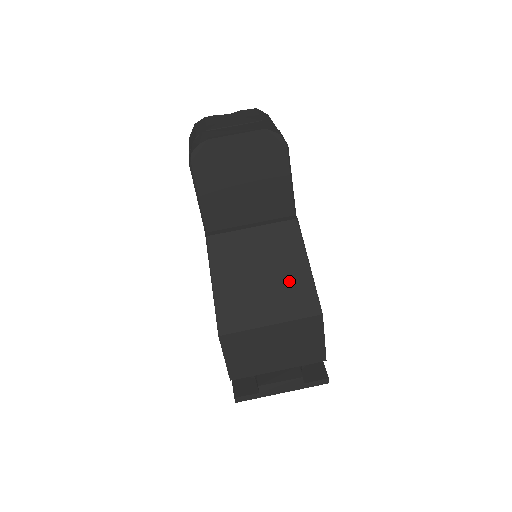
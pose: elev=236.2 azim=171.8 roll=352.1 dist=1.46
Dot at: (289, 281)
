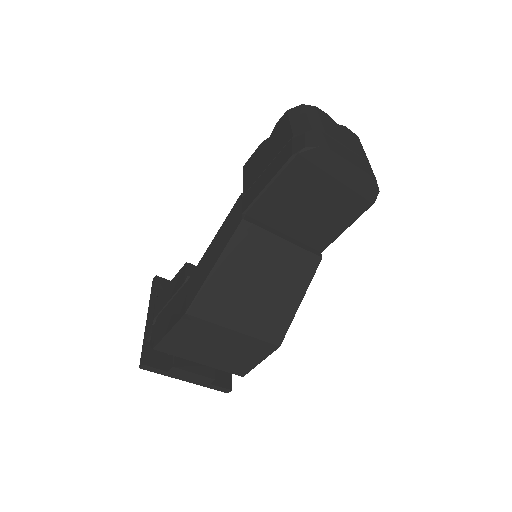
Dot at: (277, 304)
